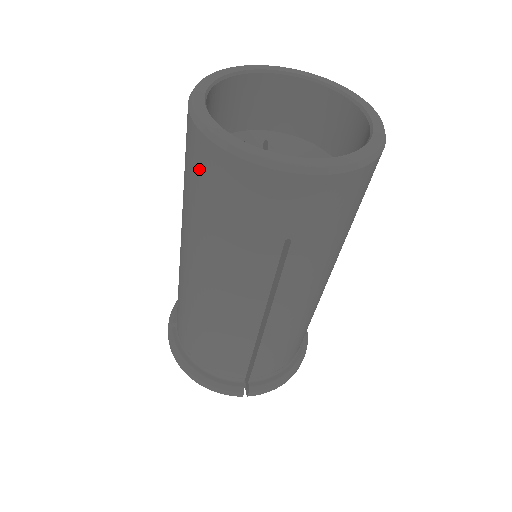
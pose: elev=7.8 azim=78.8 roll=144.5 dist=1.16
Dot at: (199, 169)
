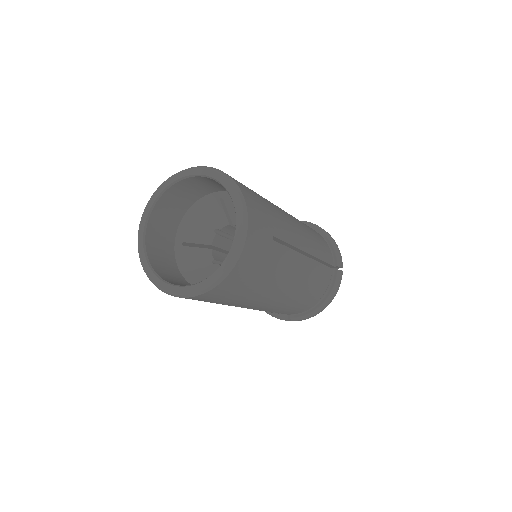
Dot at: occluded
